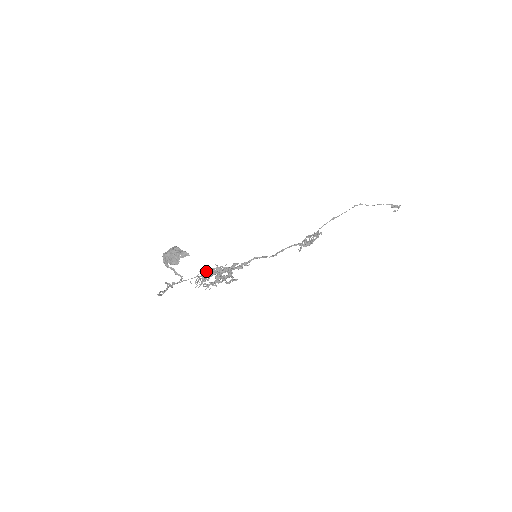
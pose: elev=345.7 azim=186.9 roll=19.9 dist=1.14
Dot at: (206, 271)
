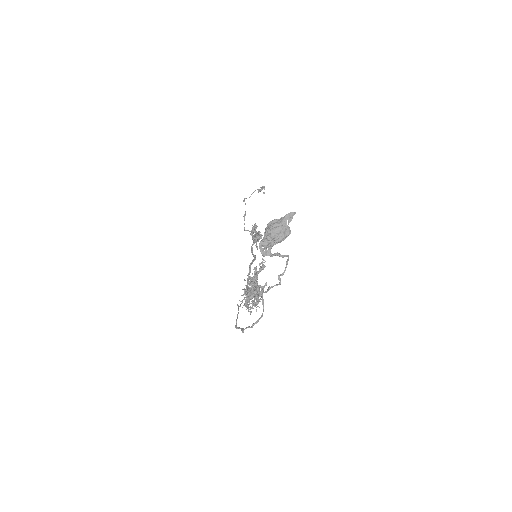
Dot at: (245, 290)
